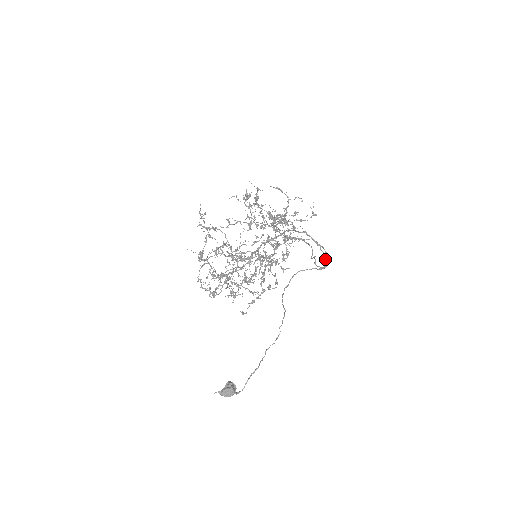
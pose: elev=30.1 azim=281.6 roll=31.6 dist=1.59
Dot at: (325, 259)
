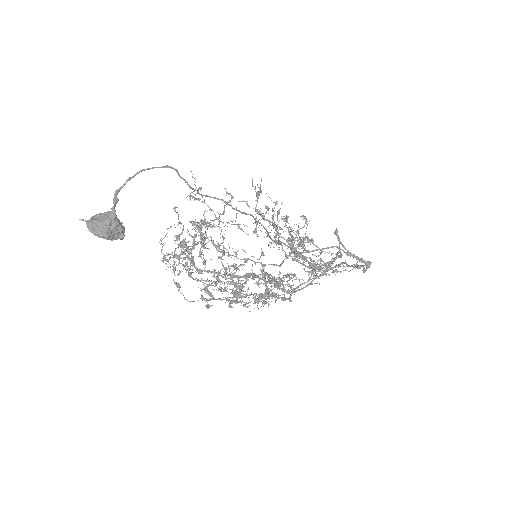
Dot at: (363, 271)
